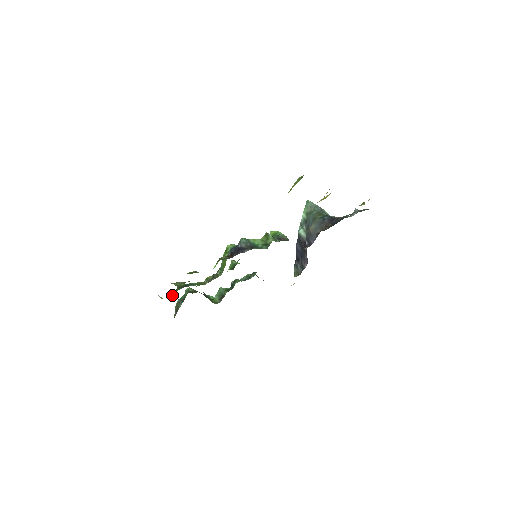
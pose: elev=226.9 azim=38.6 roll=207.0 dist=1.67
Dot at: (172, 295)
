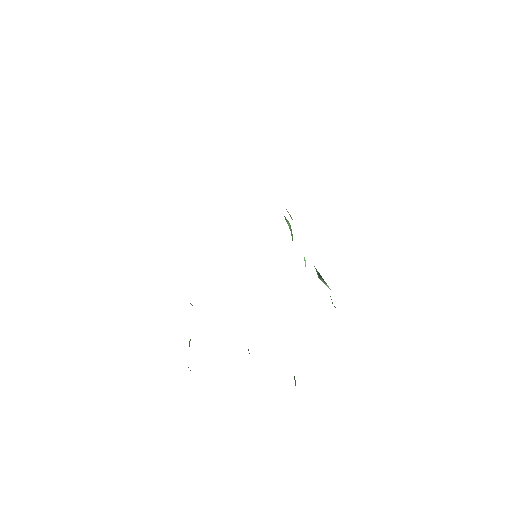
Dot at: occluded
